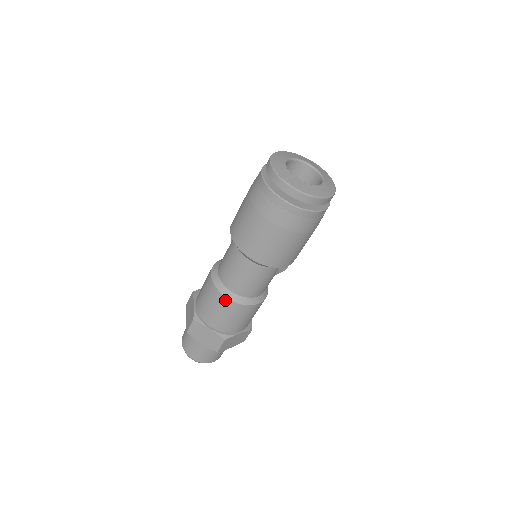
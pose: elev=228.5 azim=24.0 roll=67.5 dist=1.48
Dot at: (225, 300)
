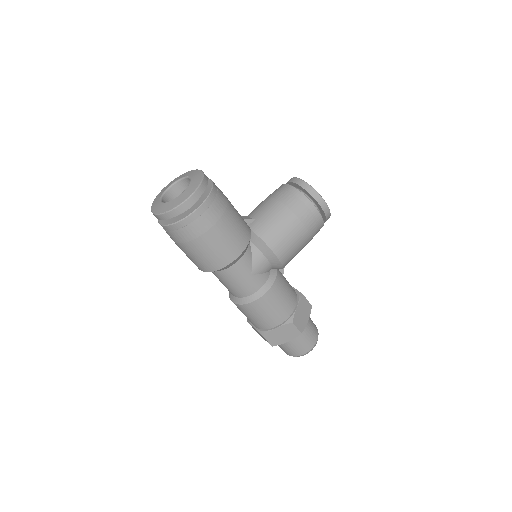
Dot at: occluded
